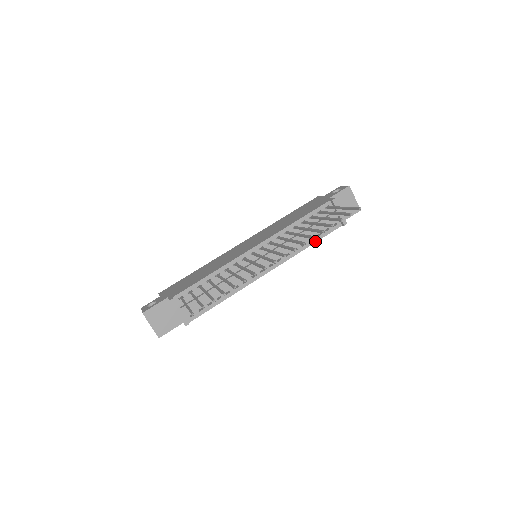
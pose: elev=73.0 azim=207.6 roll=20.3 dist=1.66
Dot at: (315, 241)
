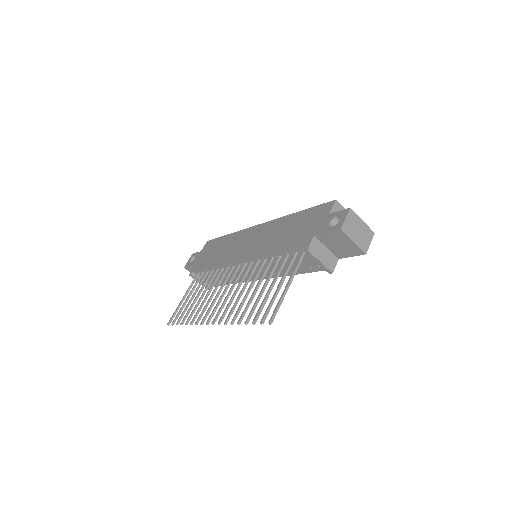
Dot at: (301, 273)
